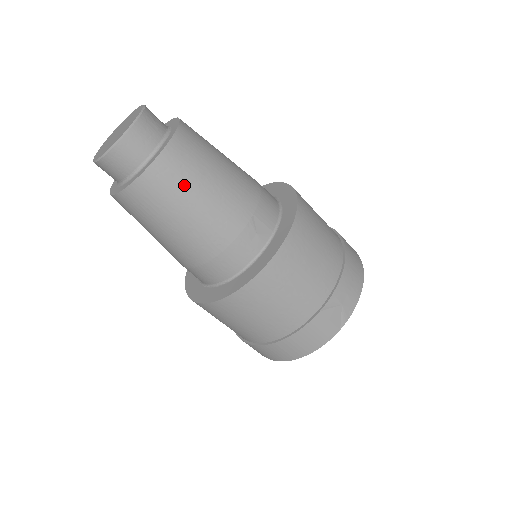
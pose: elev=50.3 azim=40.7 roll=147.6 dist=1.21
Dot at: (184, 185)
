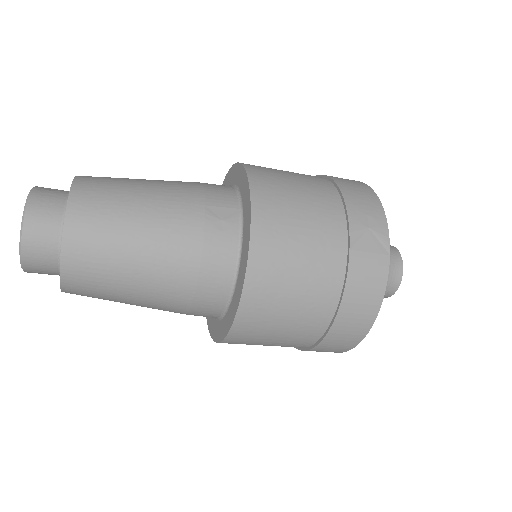
Dot at: (111, 223)
